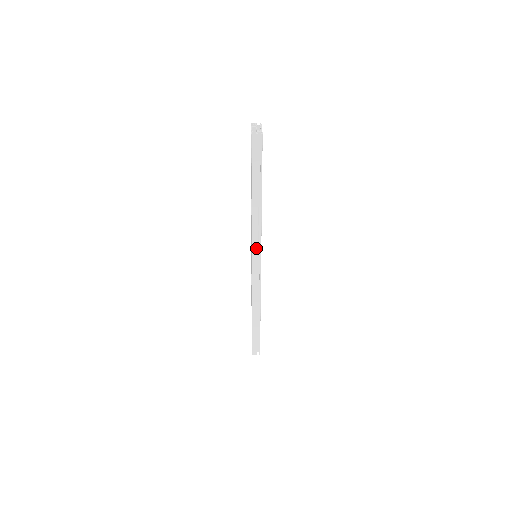
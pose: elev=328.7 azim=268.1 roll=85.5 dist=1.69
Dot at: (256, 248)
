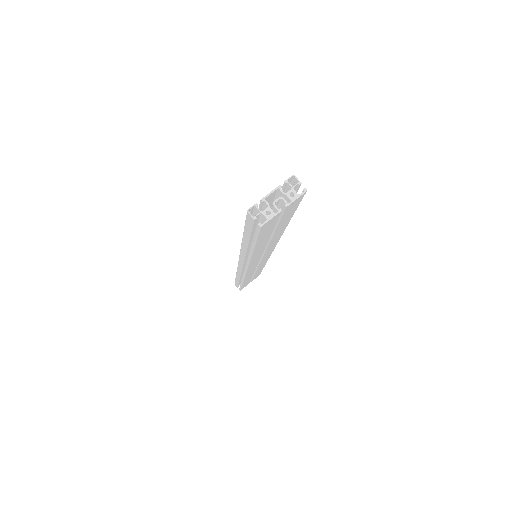
Dot at: (243, 262)
